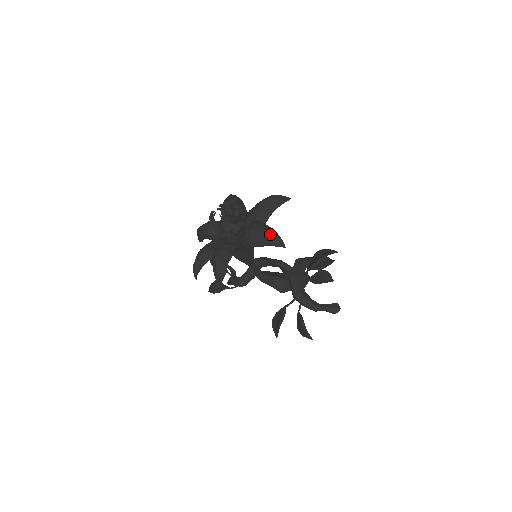
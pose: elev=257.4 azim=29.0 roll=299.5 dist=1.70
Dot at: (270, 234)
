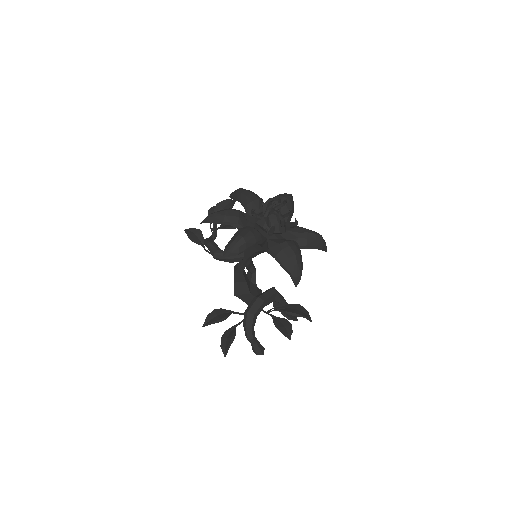
Dot at: (299, 267)
